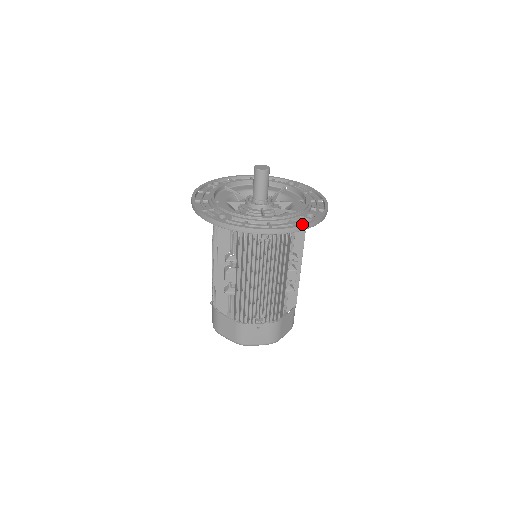
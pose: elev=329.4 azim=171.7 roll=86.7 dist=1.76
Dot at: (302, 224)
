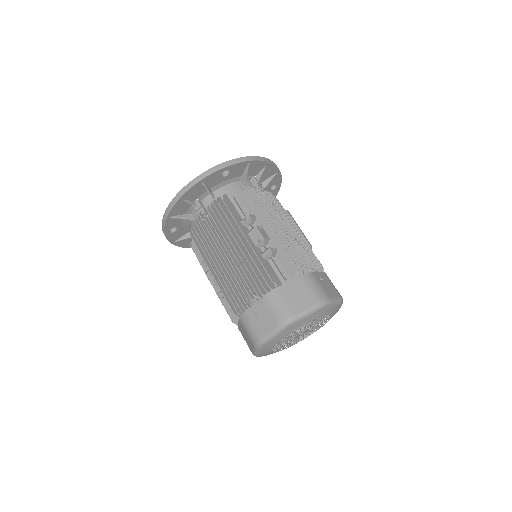
Dot at: (202, 174)
